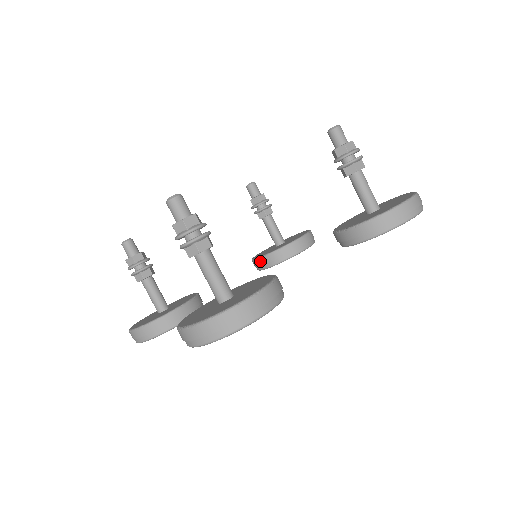
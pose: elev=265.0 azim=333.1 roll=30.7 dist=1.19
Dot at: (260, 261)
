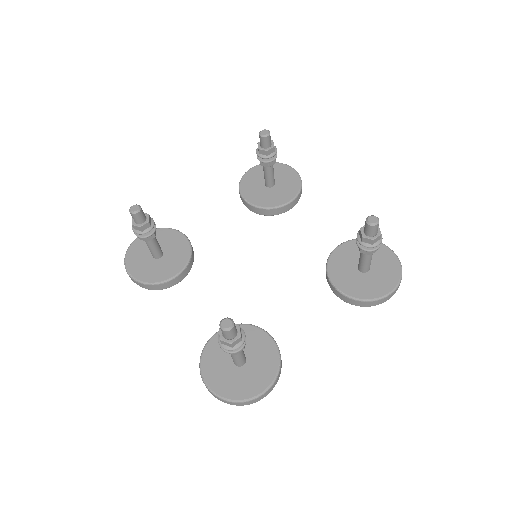
Dot at: (248, 205)
